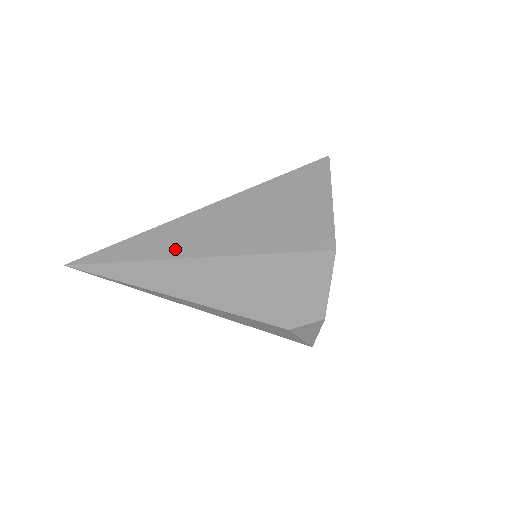
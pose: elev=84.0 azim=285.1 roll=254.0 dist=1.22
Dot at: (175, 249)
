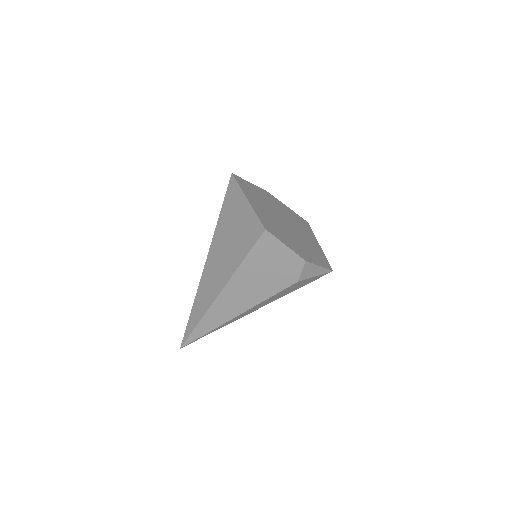
Dot at: (210, 297)
